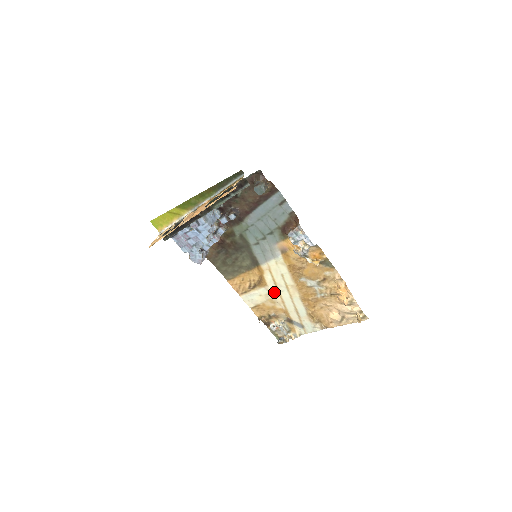
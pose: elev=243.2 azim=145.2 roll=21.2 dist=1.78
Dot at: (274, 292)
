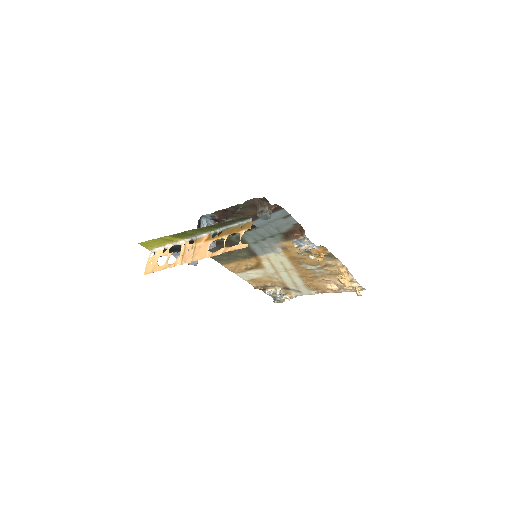
Dot at: (272, 272)
